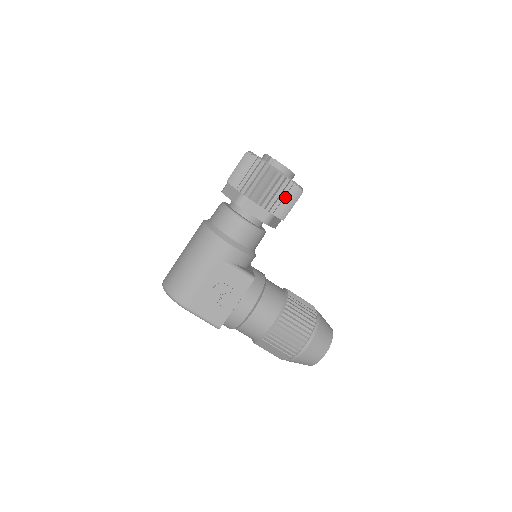
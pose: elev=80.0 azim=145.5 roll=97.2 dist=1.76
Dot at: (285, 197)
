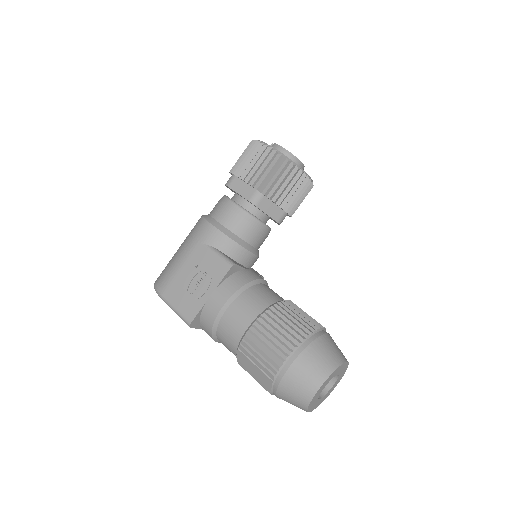
Dot at: (276, 174)
